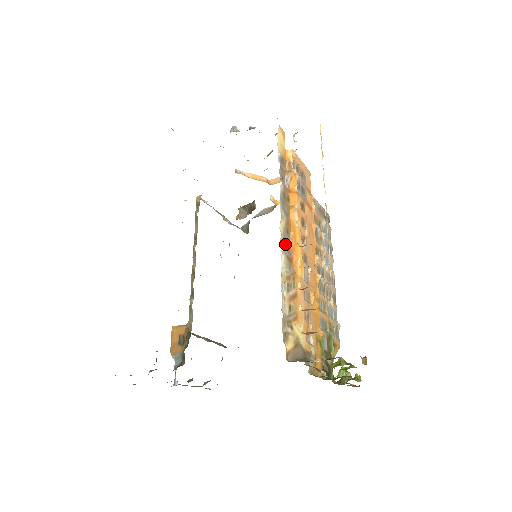
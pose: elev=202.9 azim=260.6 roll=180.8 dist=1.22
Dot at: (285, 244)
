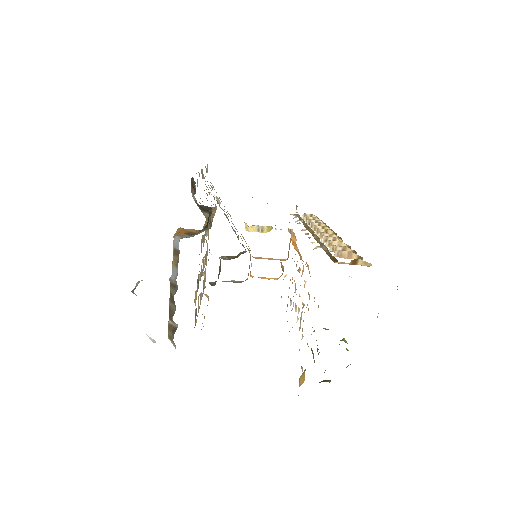
Dot at: occluded
